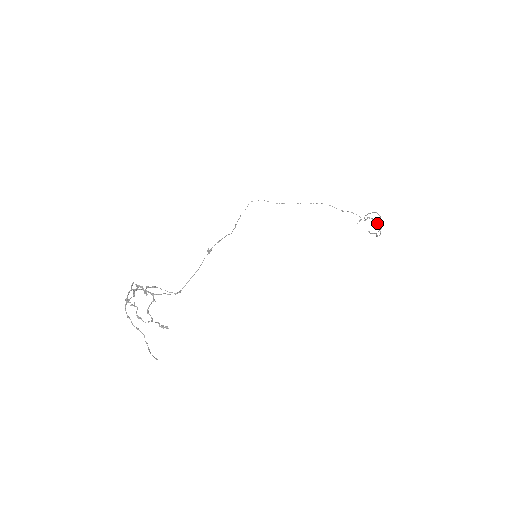
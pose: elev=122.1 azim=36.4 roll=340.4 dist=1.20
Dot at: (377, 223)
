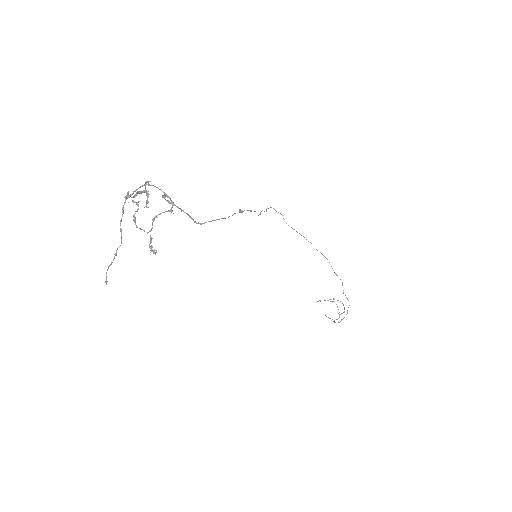
Dot at: occluded
